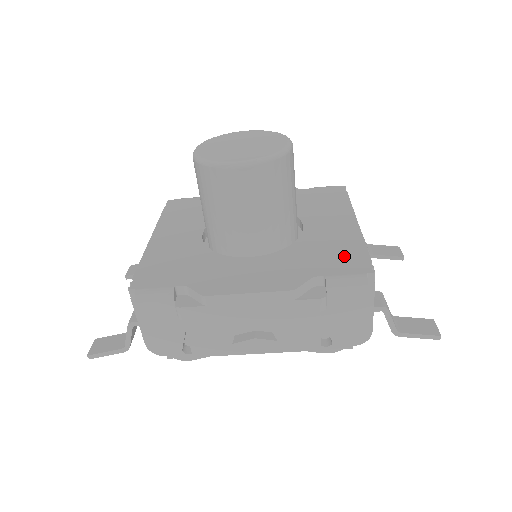
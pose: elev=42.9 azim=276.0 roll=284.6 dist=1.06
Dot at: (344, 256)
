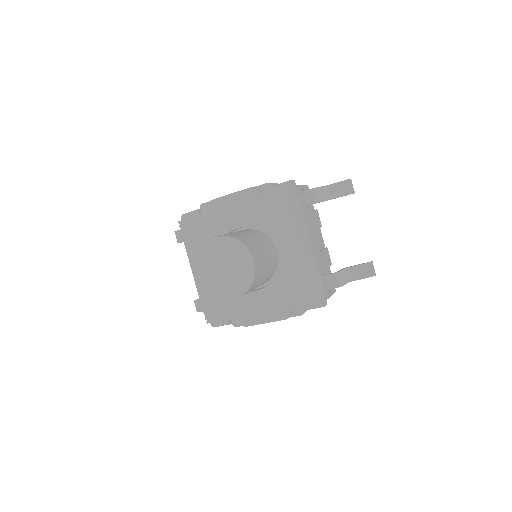
Dot at: (308, 286)
